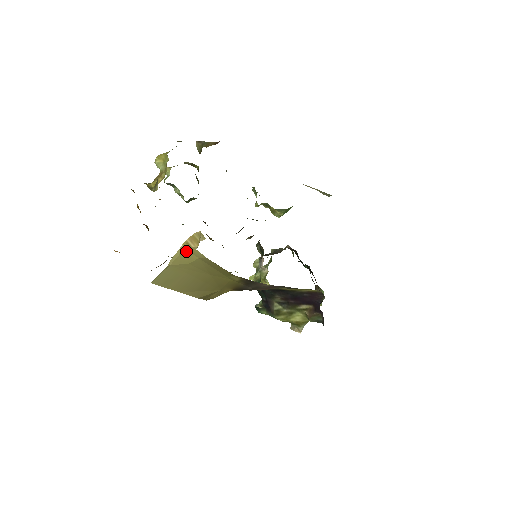
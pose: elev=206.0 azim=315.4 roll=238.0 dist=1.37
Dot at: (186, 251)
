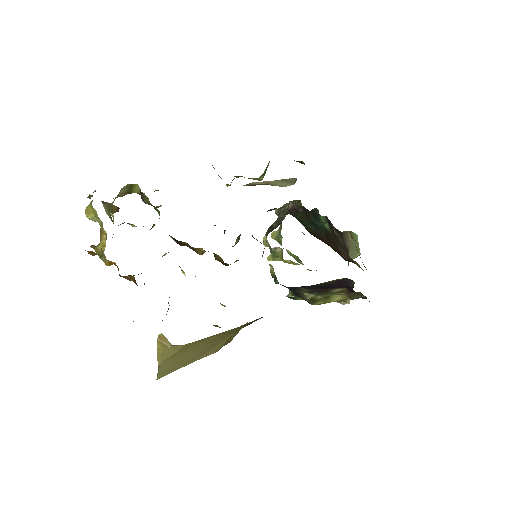
Dot at: (165, 347)
